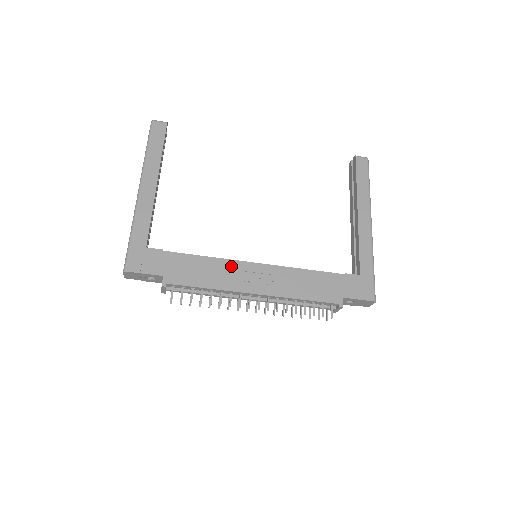
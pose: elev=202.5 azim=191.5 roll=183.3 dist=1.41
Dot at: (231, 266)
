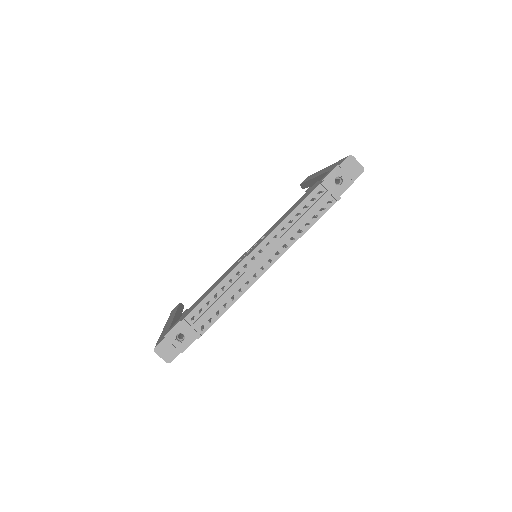
Dot at: occluded
